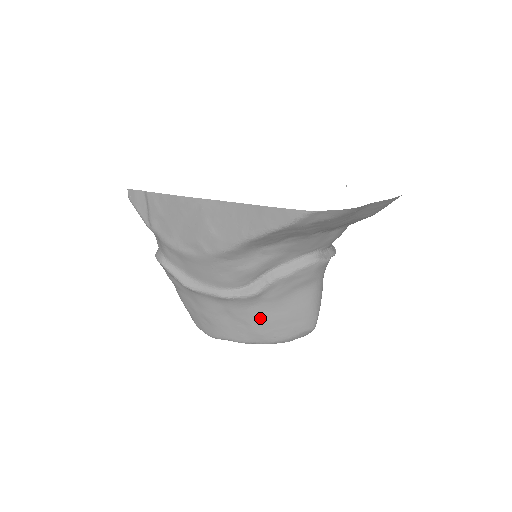
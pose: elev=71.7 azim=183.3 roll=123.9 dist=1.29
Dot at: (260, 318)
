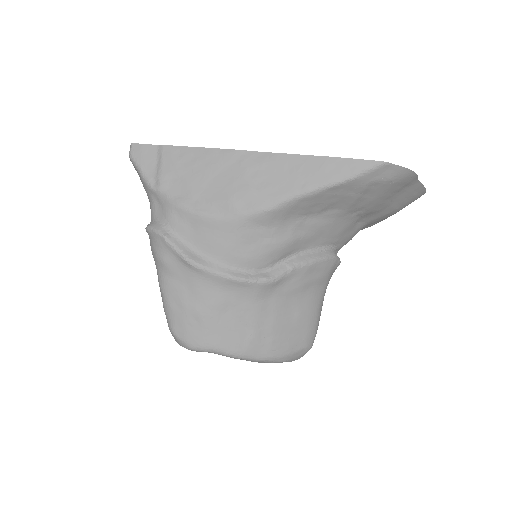
Dot at: (266, 319)
